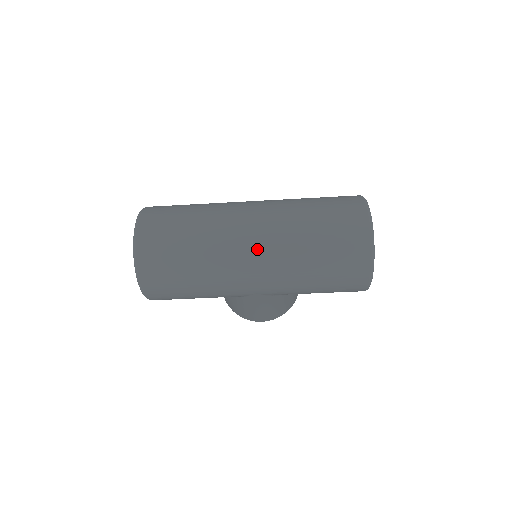
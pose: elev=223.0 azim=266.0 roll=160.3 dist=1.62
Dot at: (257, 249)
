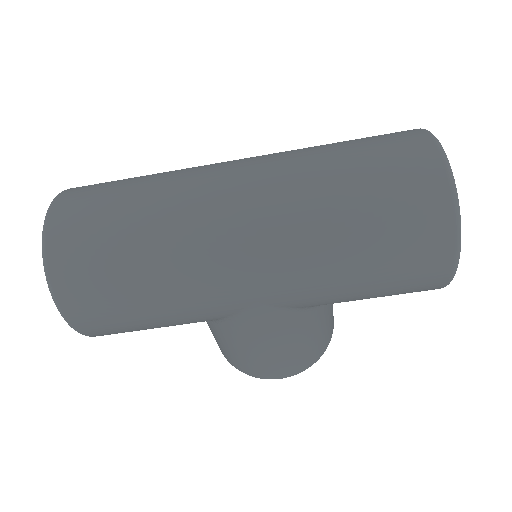
Dot at: (247, 210)
